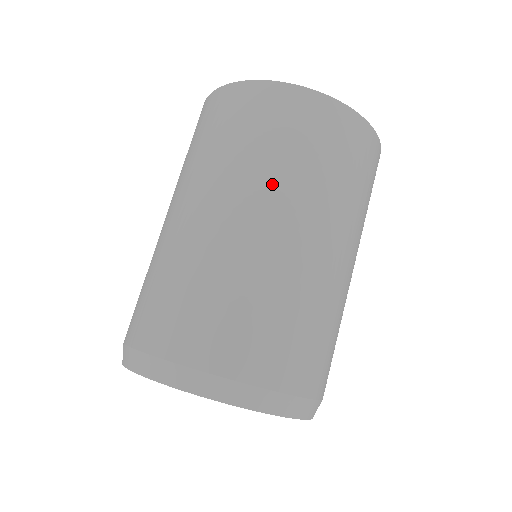
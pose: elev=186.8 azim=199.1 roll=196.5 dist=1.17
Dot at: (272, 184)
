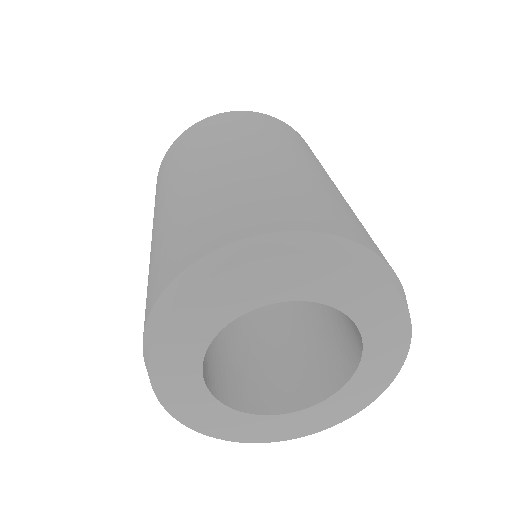
Dot at: (232, 143)
